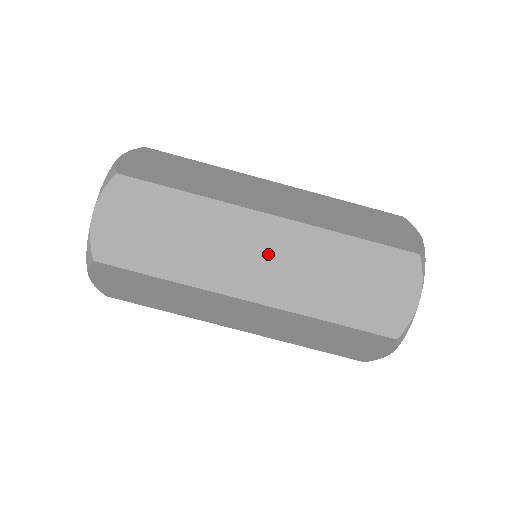
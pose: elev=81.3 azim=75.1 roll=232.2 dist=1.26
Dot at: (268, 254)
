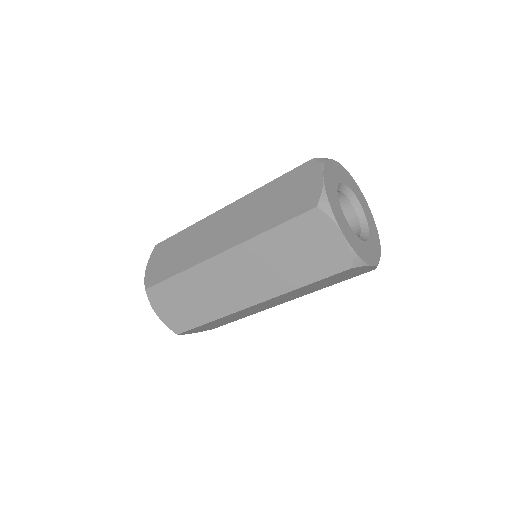
Dot at: occluded
